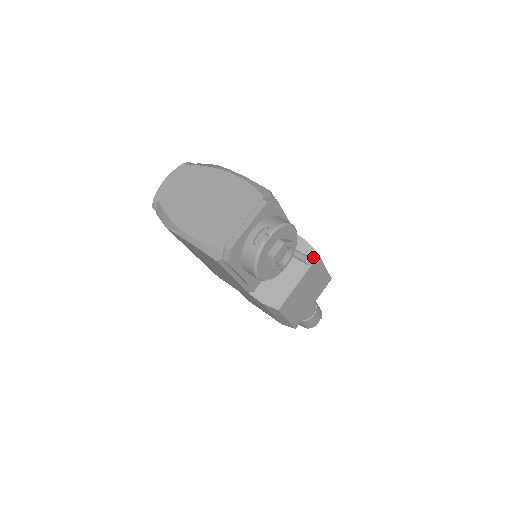
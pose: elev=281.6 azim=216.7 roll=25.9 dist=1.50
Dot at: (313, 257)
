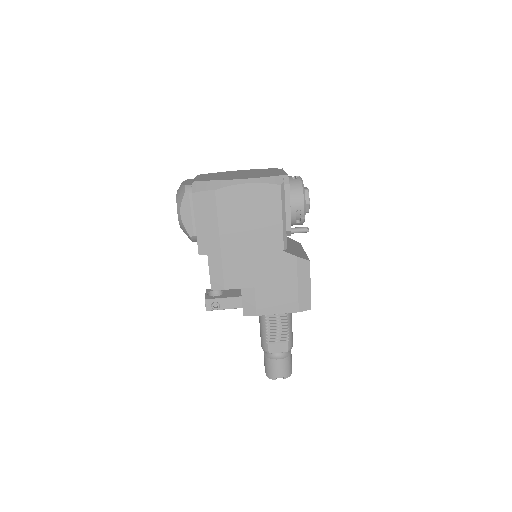
Dot at: (299, 243)
